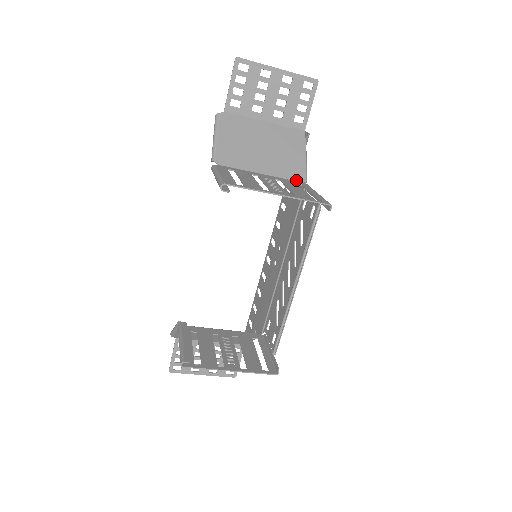
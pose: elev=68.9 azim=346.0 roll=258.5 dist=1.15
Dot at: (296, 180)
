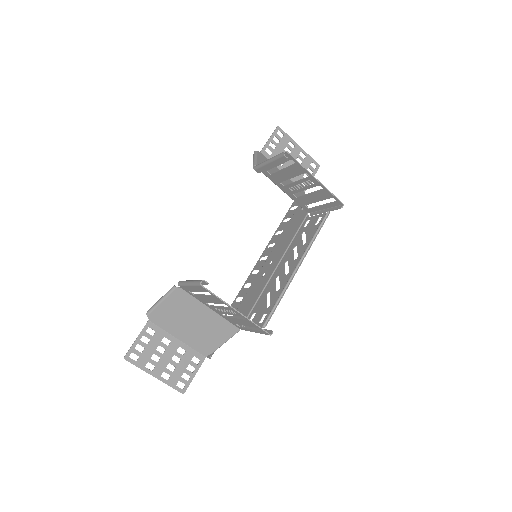
Dot at: (303, 207)
